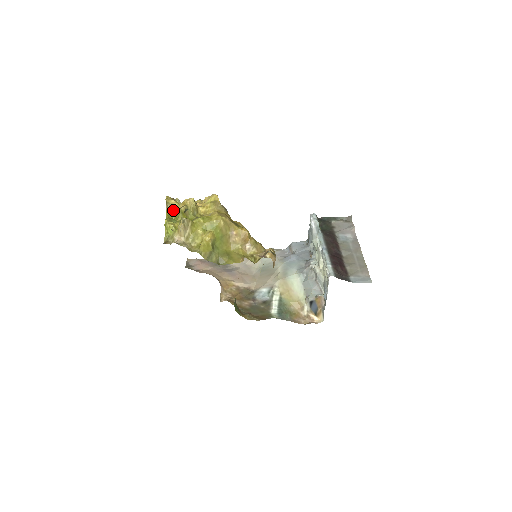
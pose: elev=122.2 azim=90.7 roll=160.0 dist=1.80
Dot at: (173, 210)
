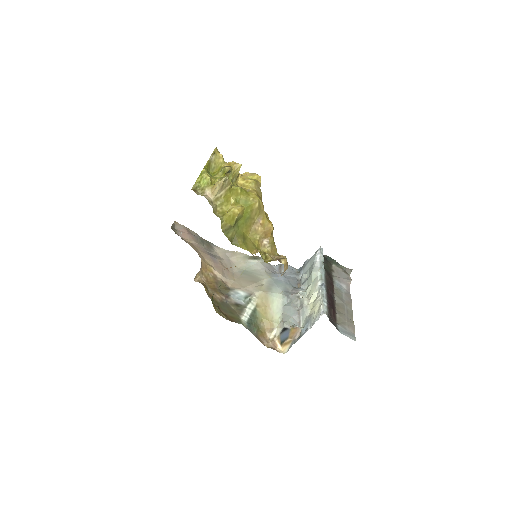
Dot at: (215, 164)
